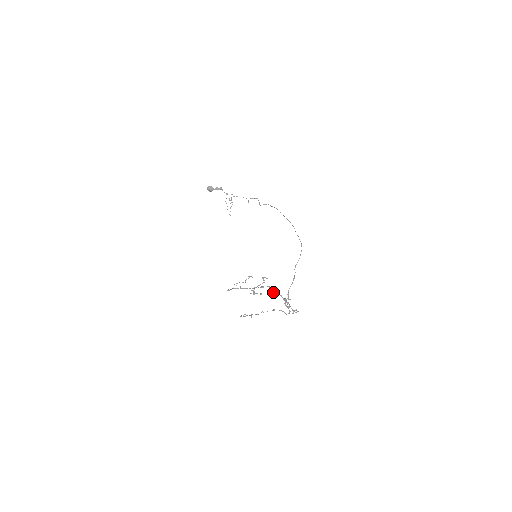
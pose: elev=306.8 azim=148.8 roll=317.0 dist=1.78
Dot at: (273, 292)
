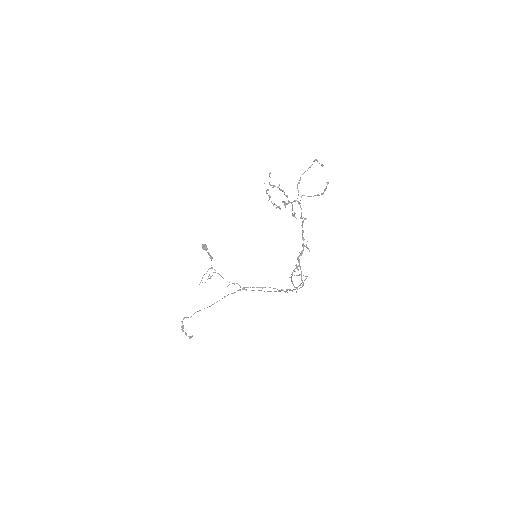
Dot at: (305, 218)
